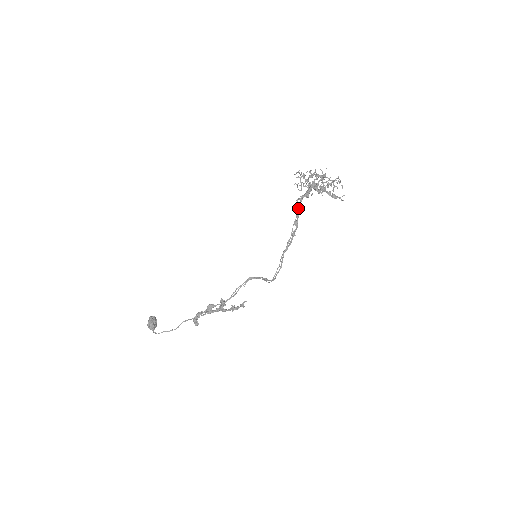
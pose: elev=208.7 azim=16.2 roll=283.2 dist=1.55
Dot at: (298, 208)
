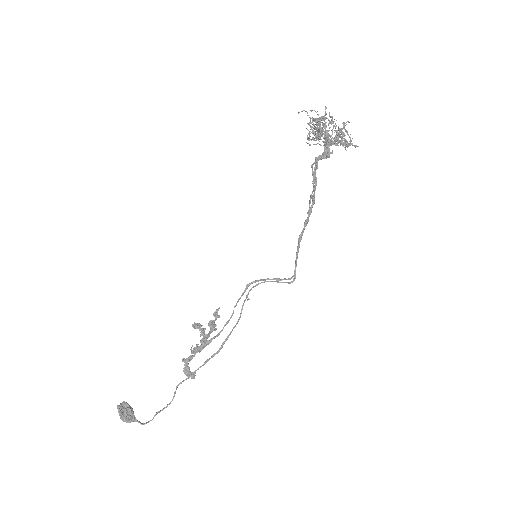
Dot at: (315, 176)
